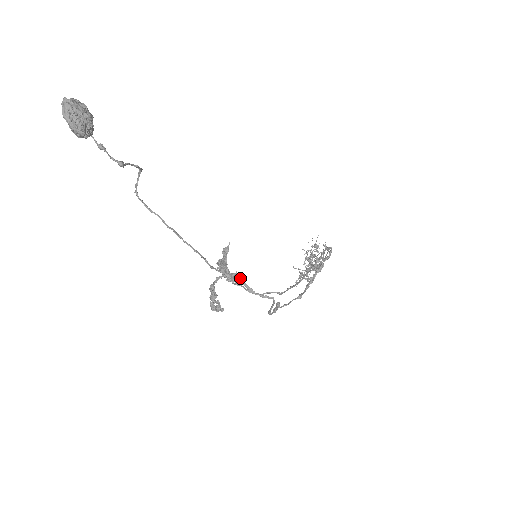
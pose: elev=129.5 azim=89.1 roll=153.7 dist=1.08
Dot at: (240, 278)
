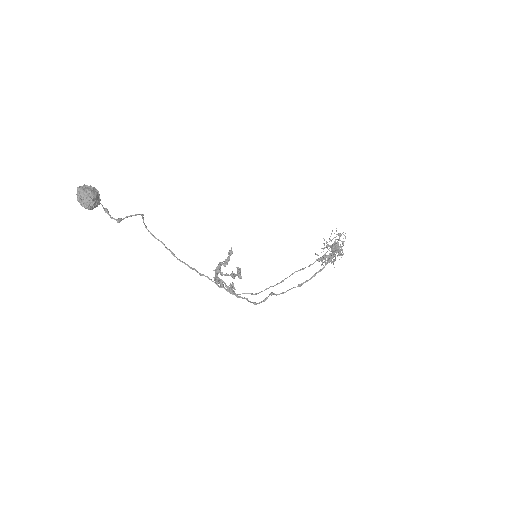
Dot at: occluded
